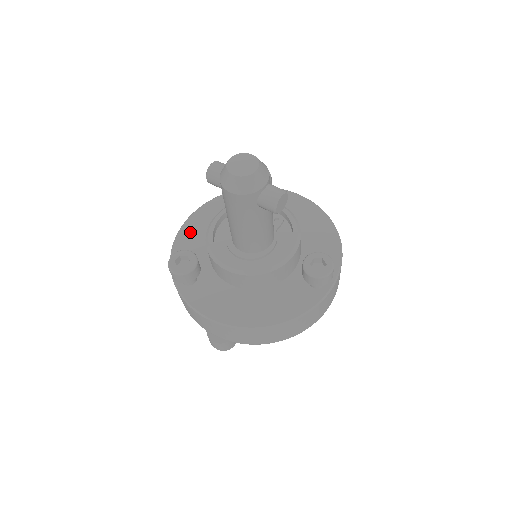
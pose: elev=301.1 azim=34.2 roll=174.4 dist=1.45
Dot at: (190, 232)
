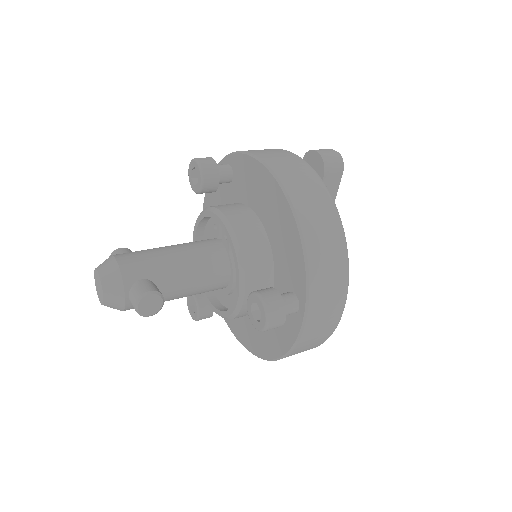
Dot at: occluded
